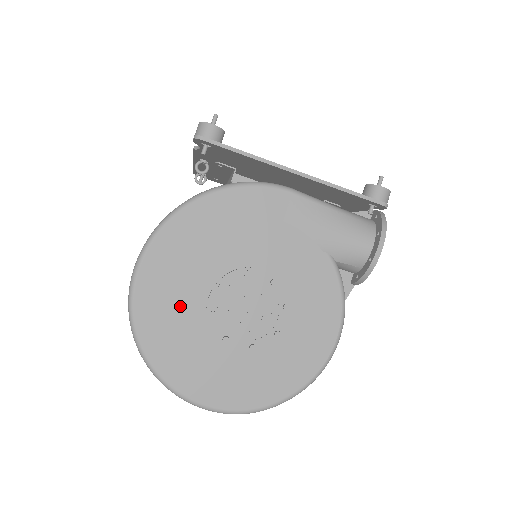
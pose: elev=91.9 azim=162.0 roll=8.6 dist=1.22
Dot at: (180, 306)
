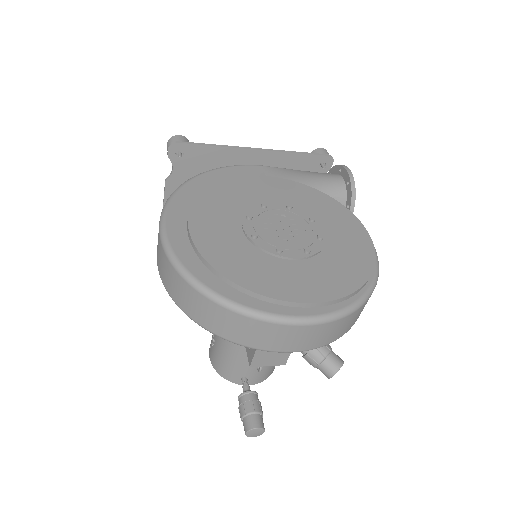
Dot at: (221, 239)
